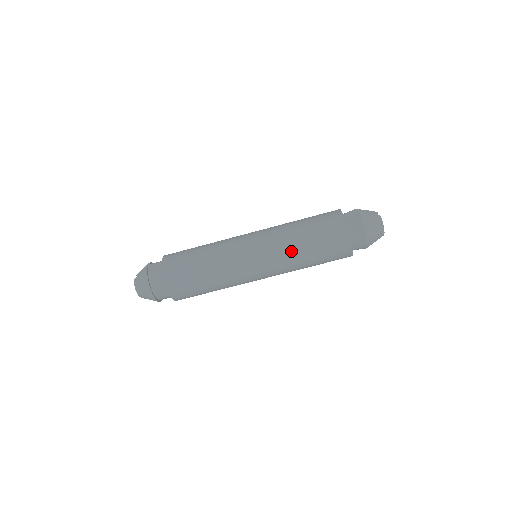
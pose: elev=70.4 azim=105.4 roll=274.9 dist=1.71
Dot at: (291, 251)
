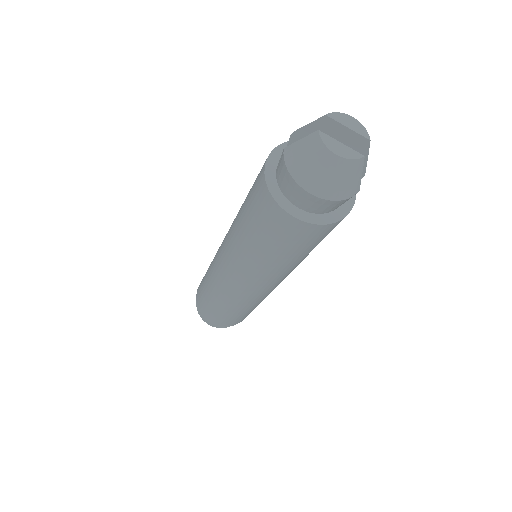
Dot at: (250, 258)
